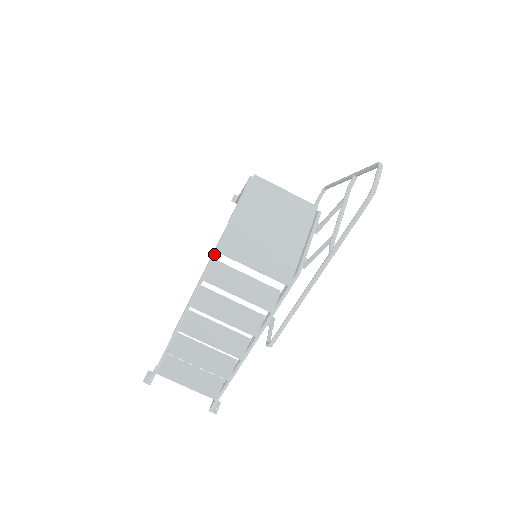
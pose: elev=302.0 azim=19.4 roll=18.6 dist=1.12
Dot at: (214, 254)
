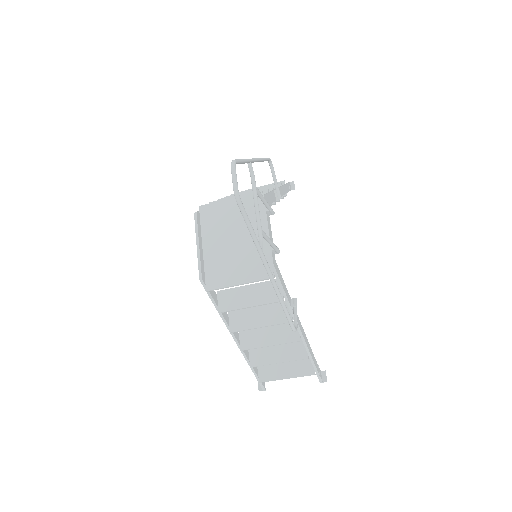
Dot at: (208, 293)
